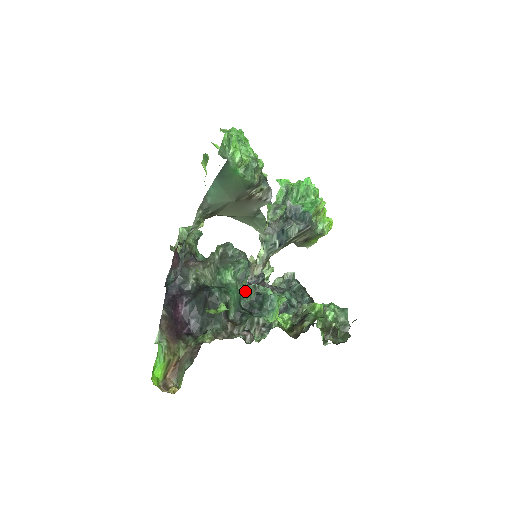
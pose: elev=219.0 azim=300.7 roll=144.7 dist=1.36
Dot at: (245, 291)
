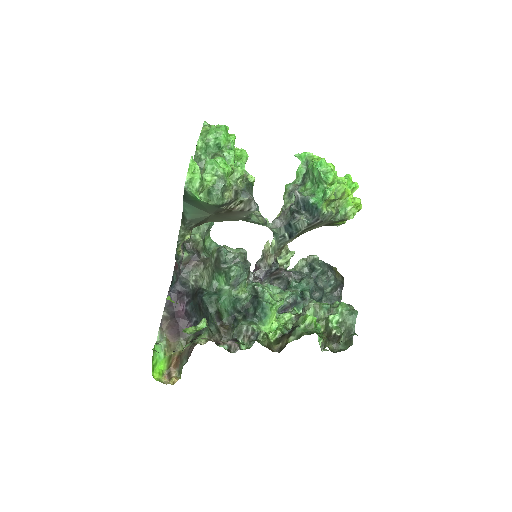
Dot at: (239, 296)
